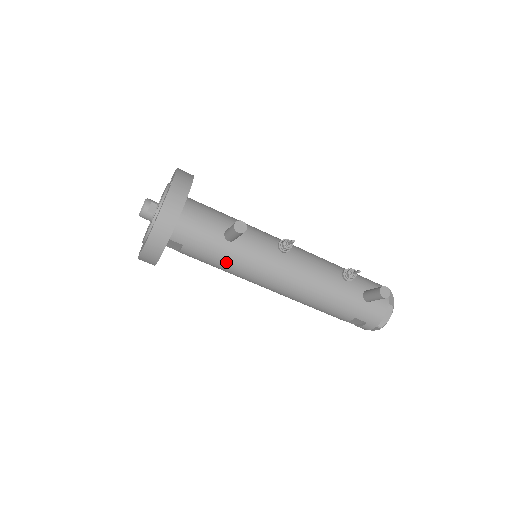
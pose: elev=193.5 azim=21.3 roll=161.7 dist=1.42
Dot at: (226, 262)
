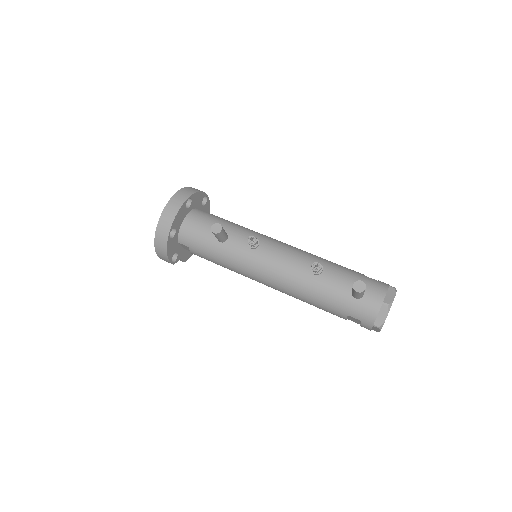
Dot at: (222, 260)
